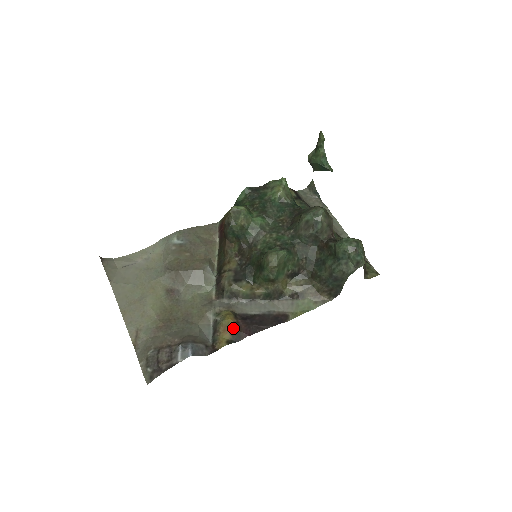
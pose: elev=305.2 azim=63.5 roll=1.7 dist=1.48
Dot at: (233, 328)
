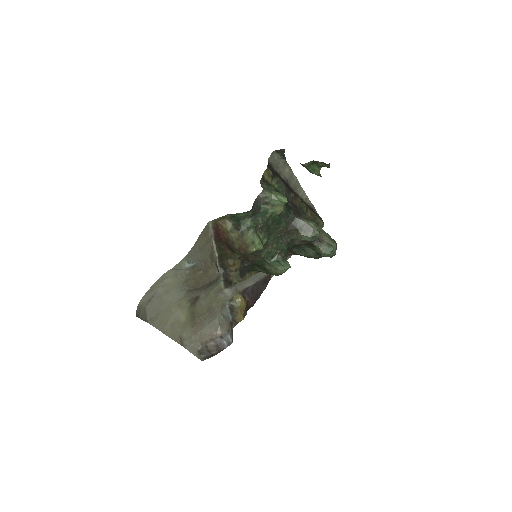
Dot at: (246, 307)
